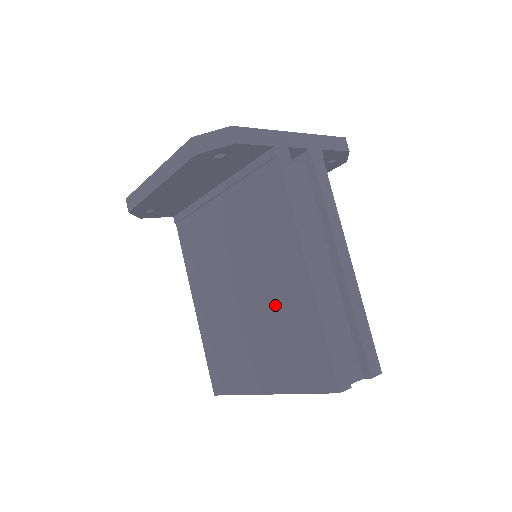
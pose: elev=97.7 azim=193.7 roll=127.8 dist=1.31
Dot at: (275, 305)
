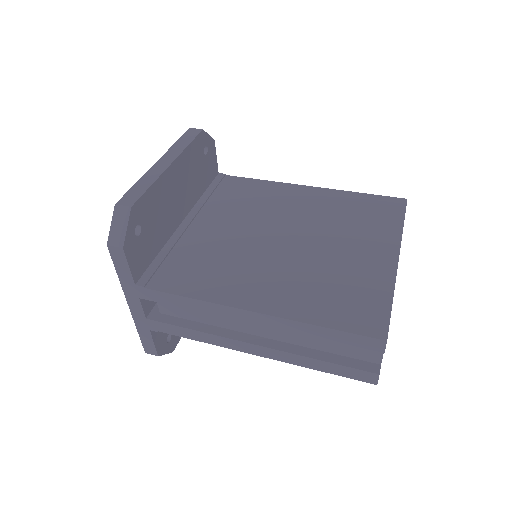
Dot at: (320, 215)
